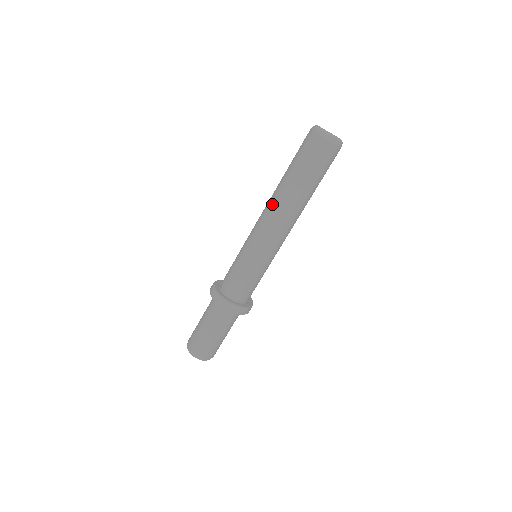
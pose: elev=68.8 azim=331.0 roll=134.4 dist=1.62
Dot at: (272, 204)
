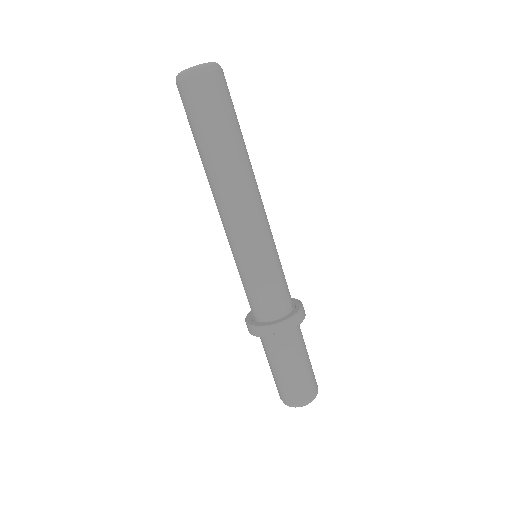
Dot at: occluded
